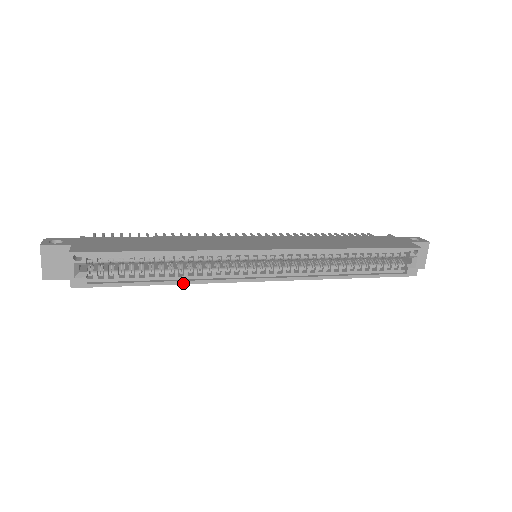
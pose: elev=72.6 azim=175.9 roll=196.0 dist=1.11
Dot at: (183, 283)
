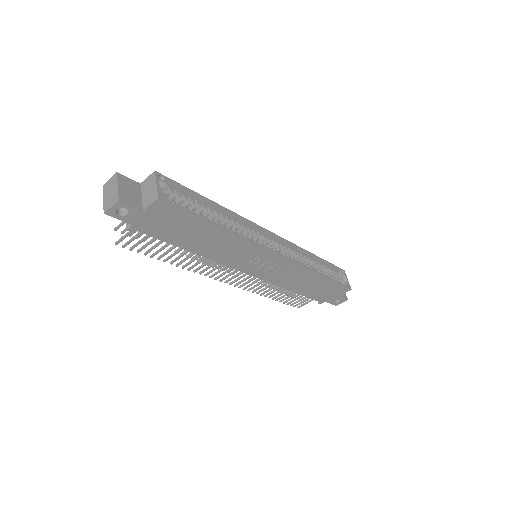
Dot at: (233, 233)
